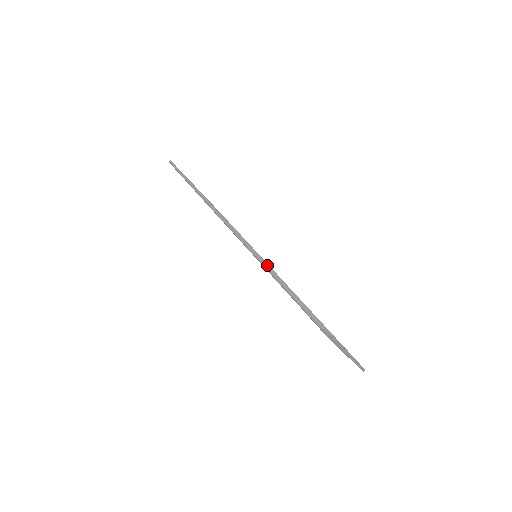
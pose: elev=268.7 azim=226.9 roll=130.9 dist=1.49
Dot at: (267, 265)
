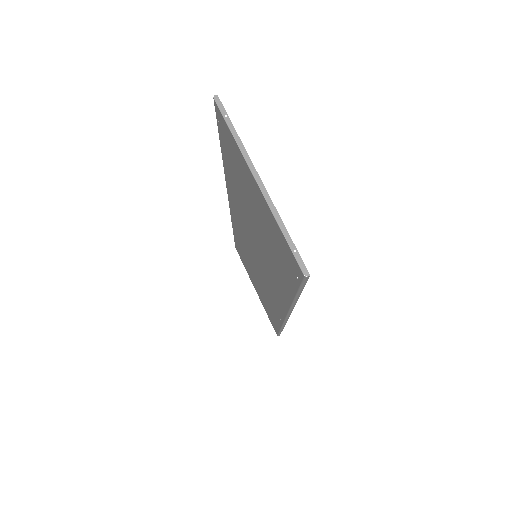
Dot at: (285, 321)
